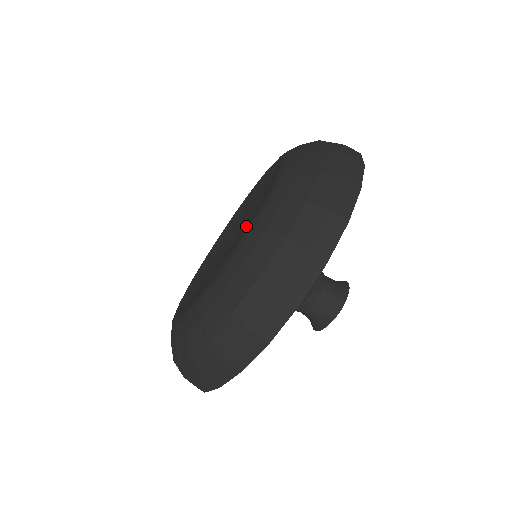
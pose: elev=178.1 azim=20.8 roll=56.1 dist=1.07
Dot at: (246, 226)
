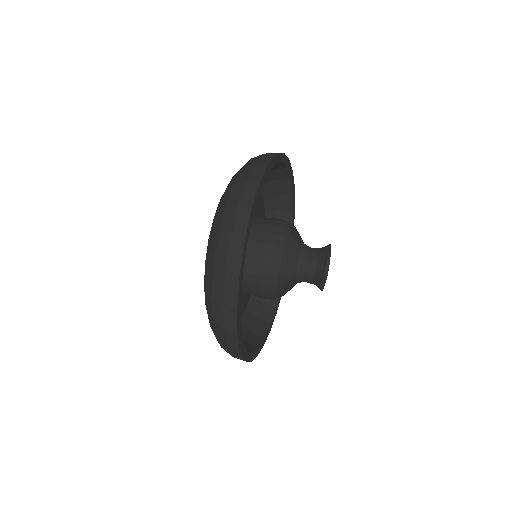
Dot at: occluded
